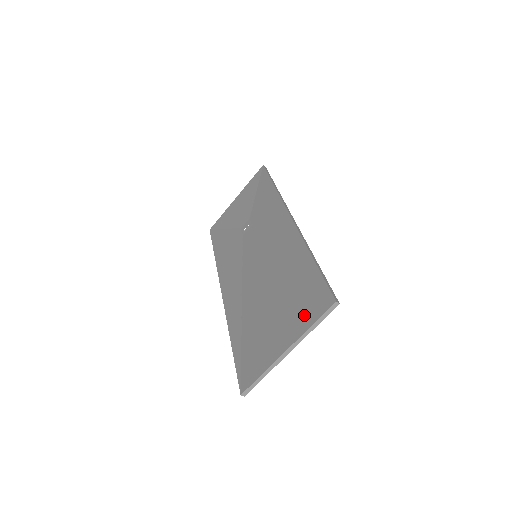
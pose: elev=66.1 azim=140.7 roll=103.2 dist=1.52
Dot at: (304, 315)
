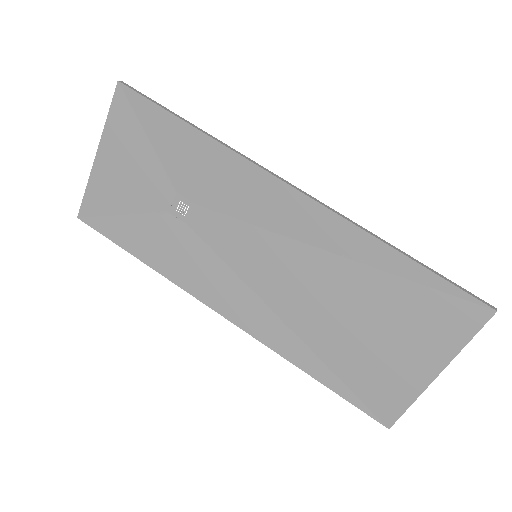
Dot at: (444, 333)
